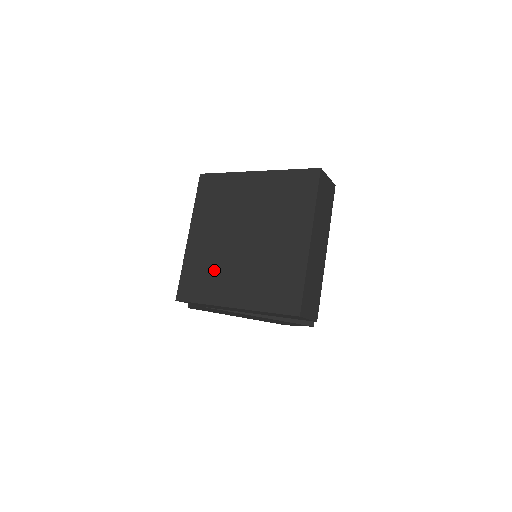
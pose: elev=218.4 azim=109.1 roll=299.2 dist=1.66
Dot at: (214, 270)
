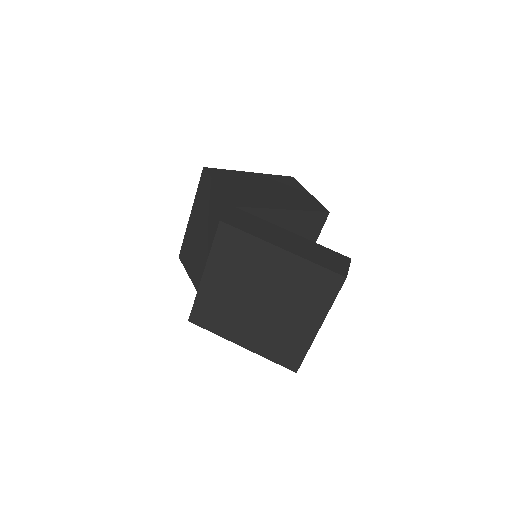
Dot at: (227, 314)
